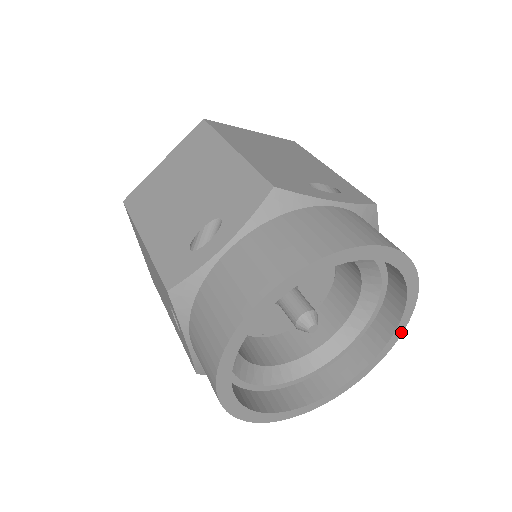
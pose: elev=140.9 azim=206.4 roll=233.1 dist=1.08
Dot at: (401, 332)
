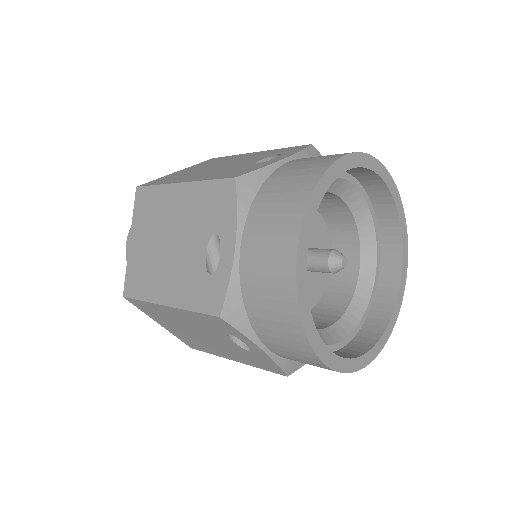
Dot at: (404, 220)
